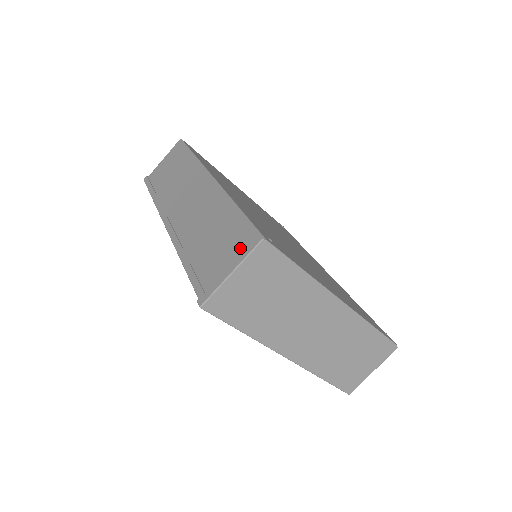
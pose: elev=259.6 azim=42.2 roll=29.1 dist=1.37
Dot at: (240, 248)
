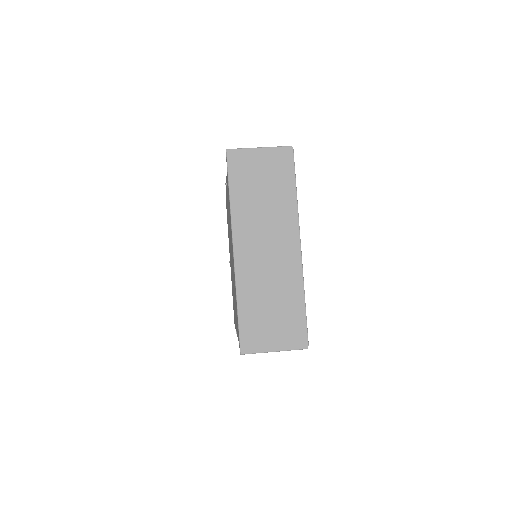
Dot at: occluded
